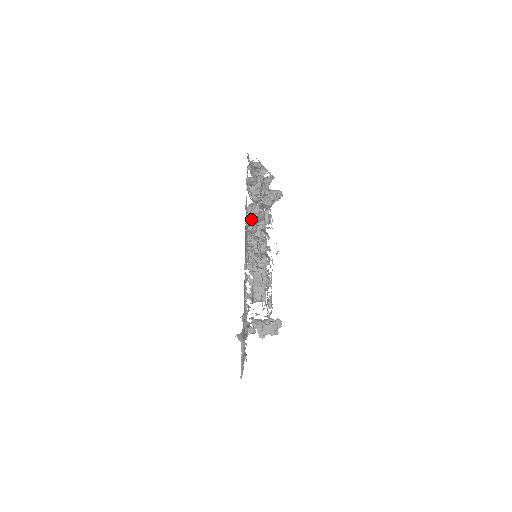
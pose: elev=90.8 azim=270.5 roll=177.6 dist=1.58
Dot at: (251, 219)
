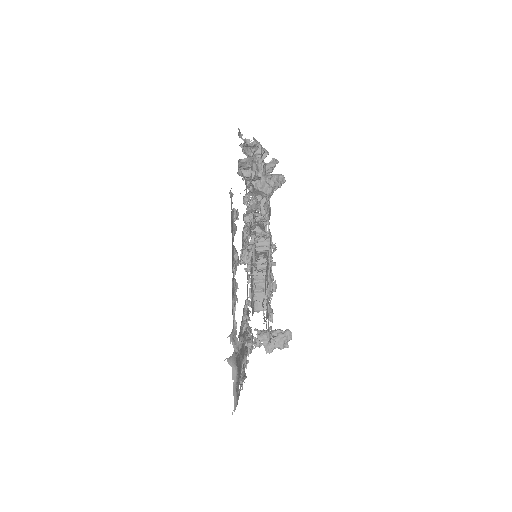
Dot at: occluded
